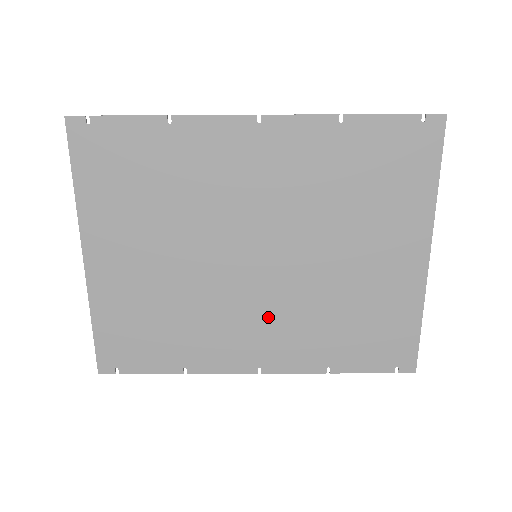
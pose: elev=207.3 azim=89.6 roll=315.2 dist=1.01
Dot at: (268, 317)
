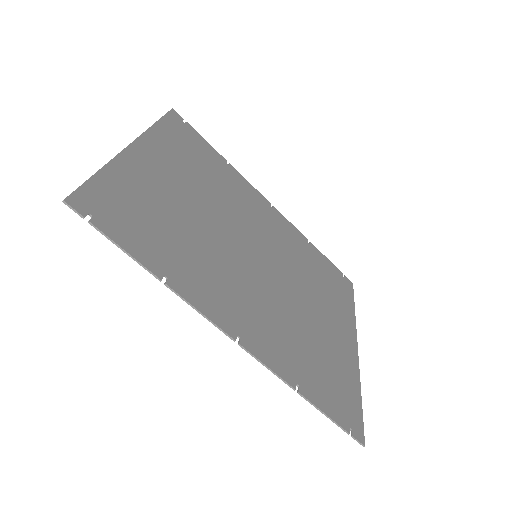
Dot at: (256, 300)
